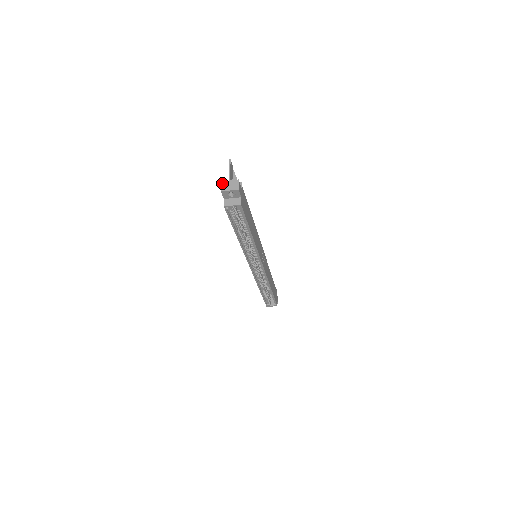
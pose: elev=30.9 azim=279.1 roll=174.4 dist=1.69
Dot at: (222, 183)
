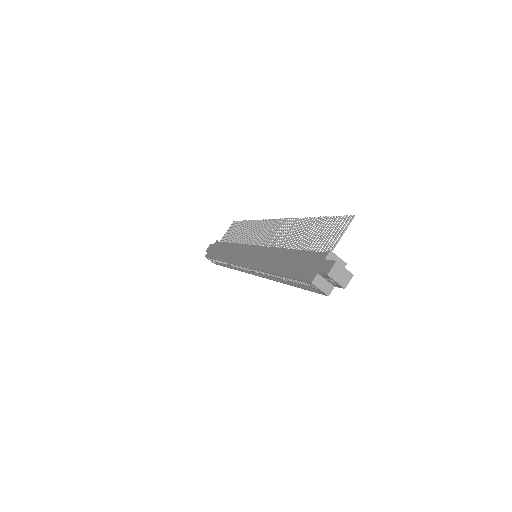
Dot at: (336, 265)
